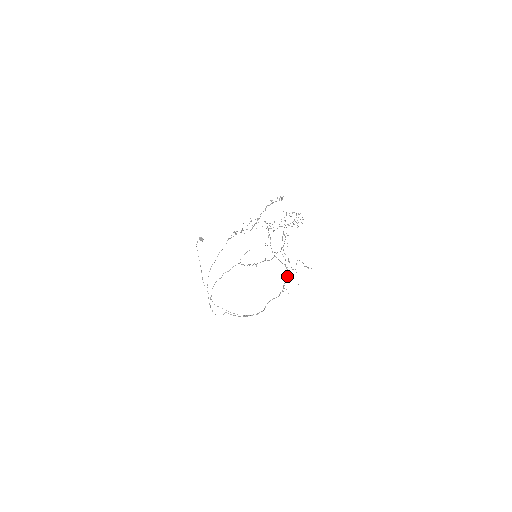
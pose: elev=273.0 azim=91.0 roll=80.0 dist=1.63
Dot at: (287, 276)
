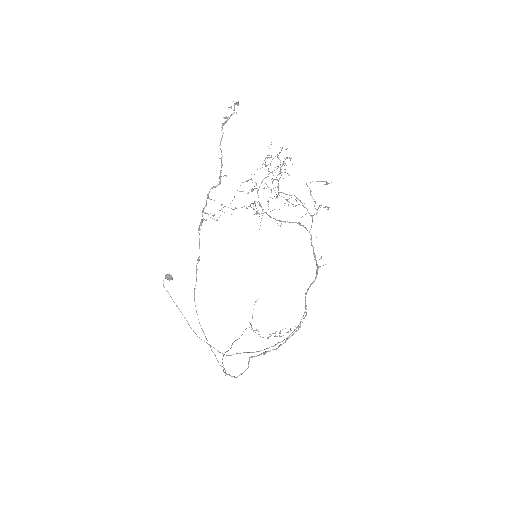
Dot at: (311, 238)
